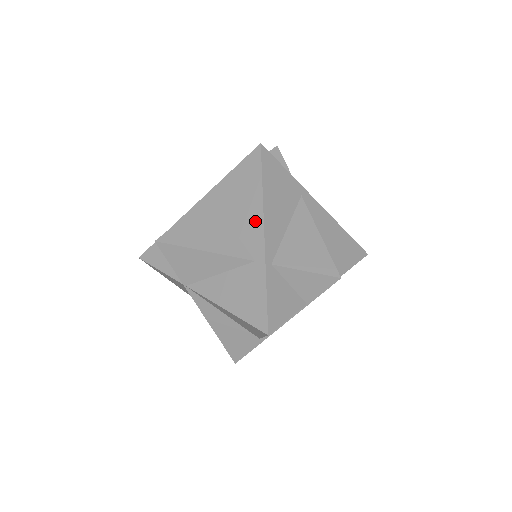
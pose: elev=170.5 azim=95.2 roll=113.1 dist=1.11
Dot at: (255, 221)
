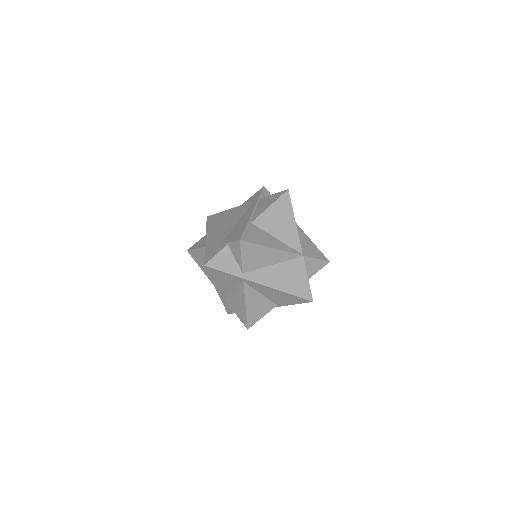
Dot at: occluded
